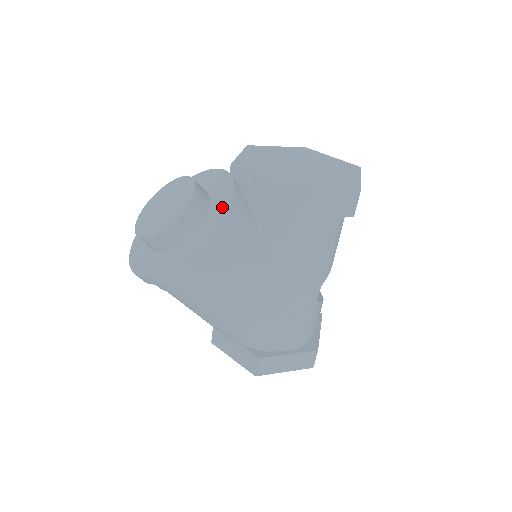
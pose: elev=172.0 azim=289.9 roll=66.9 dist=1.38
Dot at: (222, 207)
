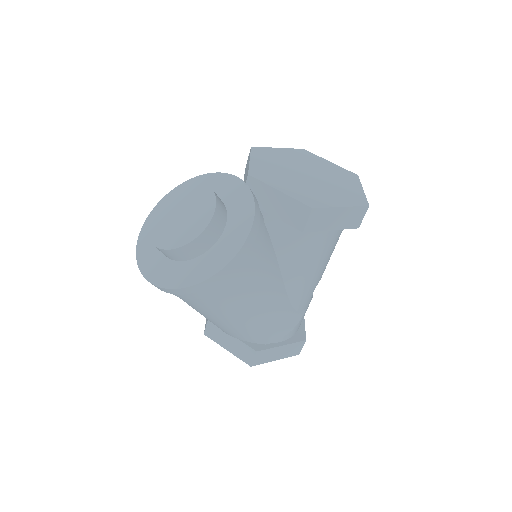
Dot at: (244, 221)
